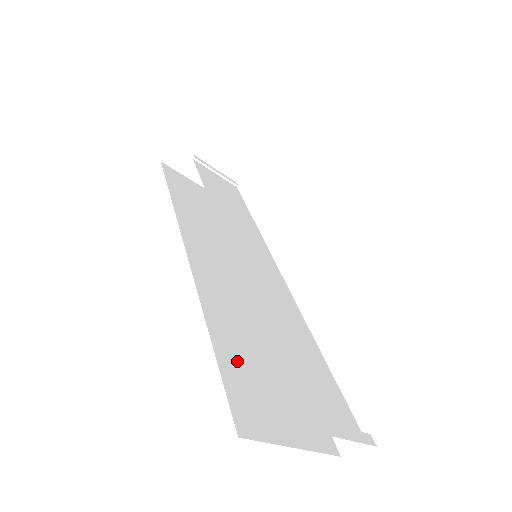
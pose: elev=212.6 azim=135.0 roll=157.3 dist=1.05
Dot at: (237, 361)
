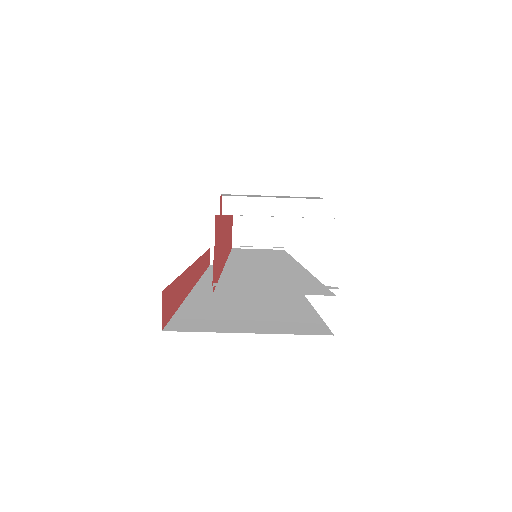
Dot at: (207, 309)
